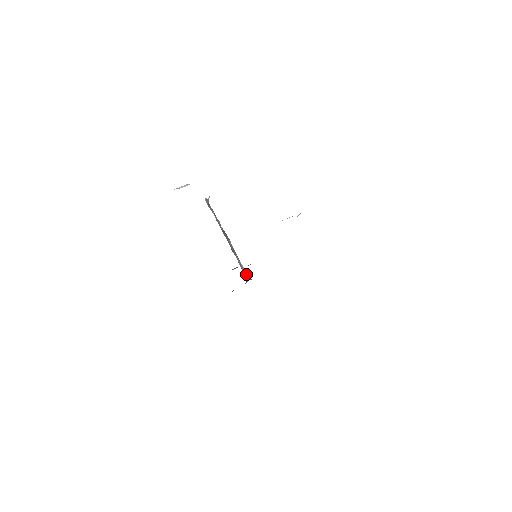
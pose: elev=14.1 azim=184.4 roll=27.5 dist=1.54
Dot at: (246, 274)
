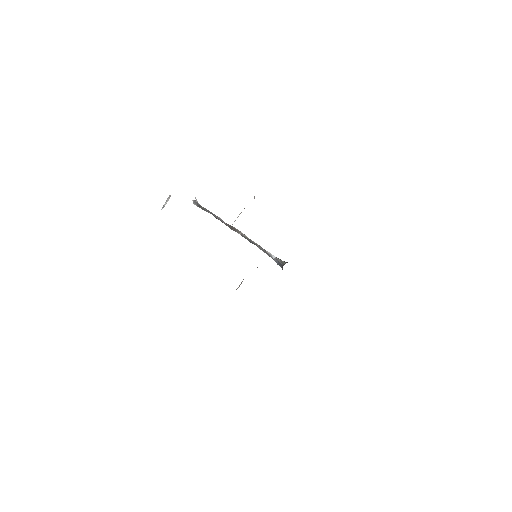
Dot at: (277, 260)
